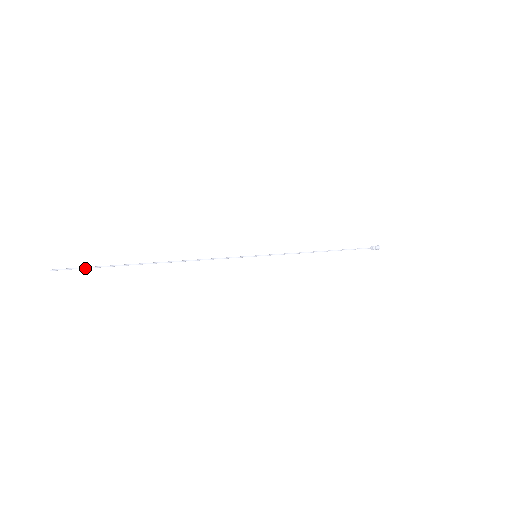
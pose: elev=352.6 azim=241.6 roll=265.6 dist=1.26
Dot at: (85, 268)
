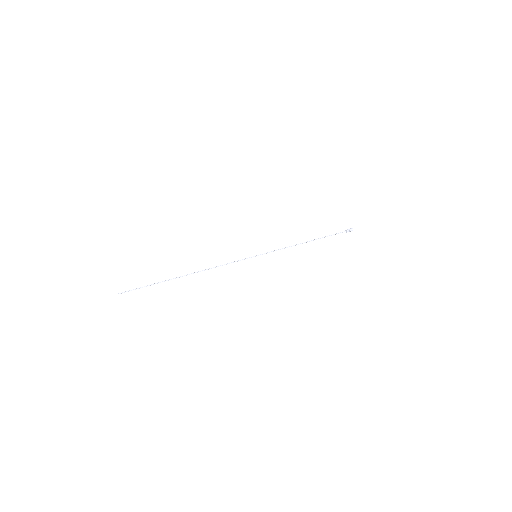
Dot at: occluded
